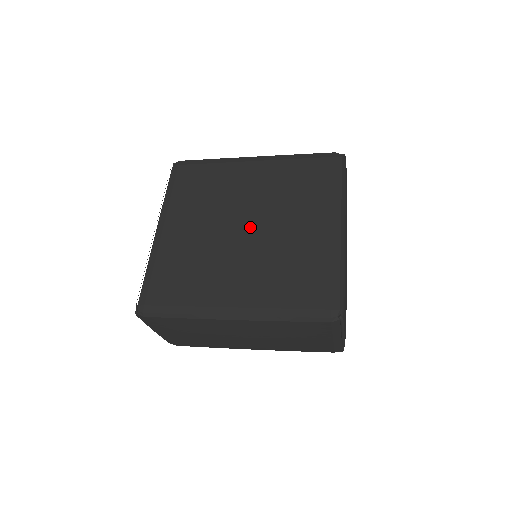
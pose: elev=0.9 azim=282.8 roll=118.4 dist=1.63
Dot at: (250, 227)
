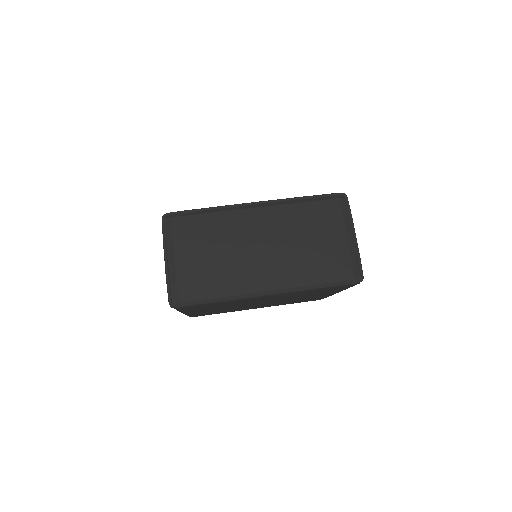
Dot at: occluded
